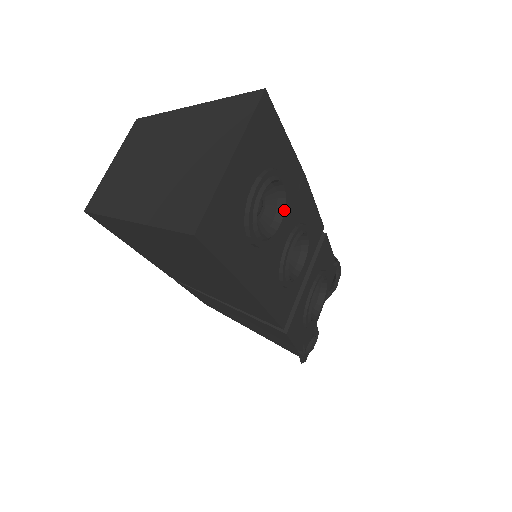
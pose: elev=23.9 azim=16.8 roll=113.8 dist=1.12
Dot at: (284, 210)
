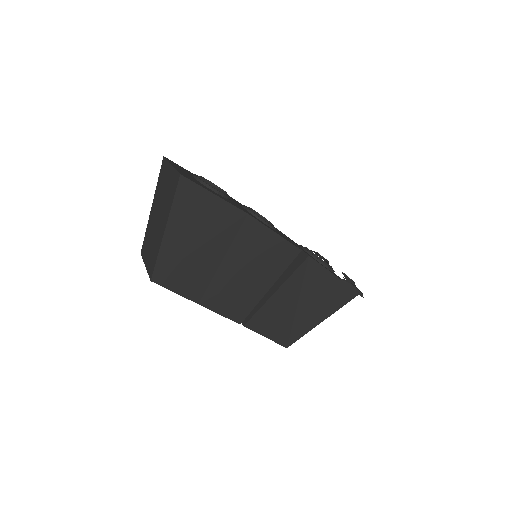
Dot at: (222, 189)
